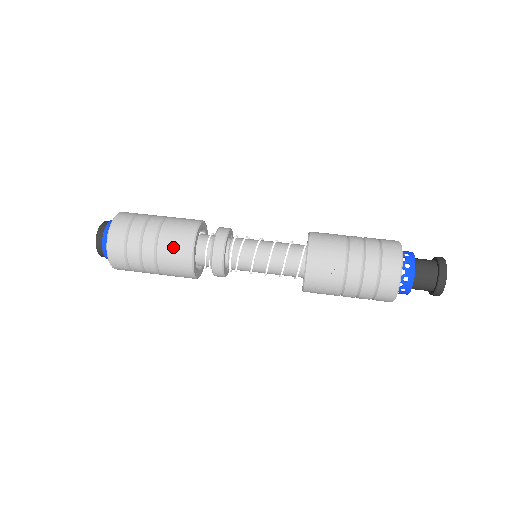
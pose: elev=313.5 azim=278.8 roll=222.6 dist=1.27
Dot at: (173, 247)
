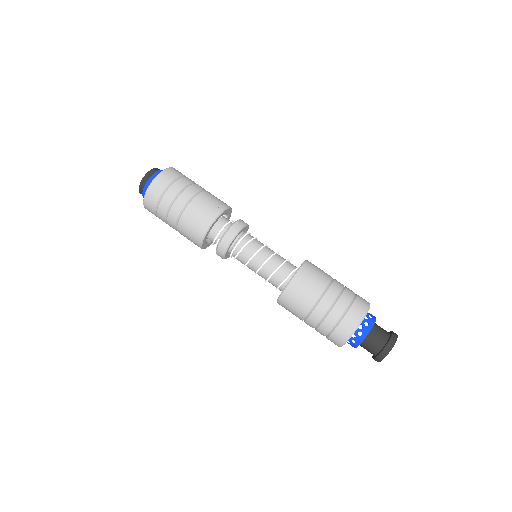
Dot at: (198, 213)
